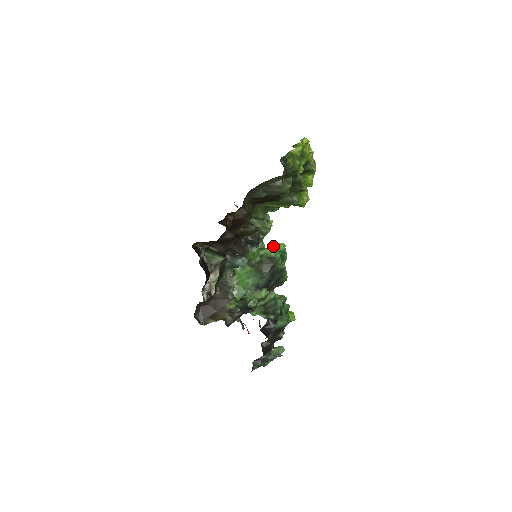
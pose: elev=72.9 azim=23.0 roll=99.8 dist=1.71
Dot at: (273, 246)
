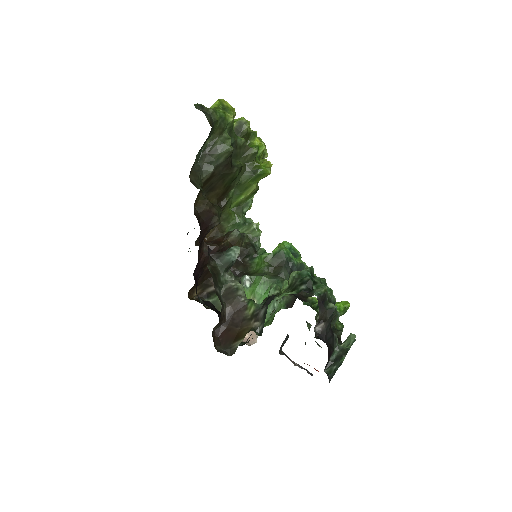
Dot at: occluded
